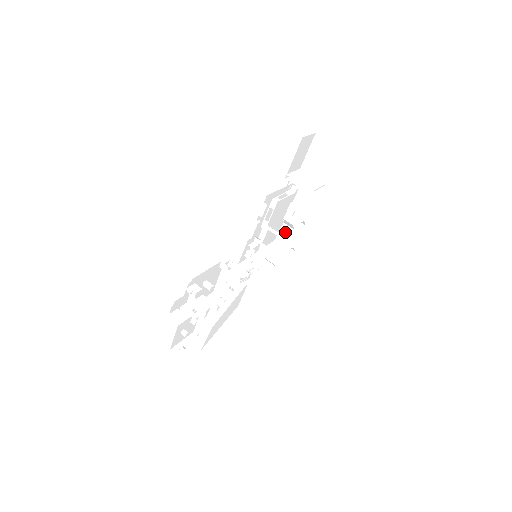
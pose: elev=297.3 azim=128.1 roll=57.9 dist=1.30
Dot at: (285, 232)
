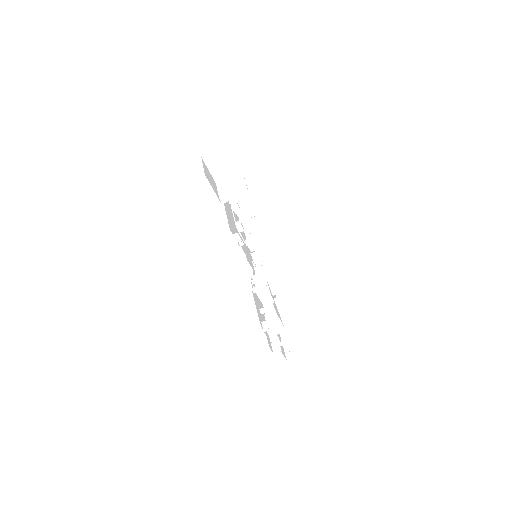
Dot at: (259, 228)
